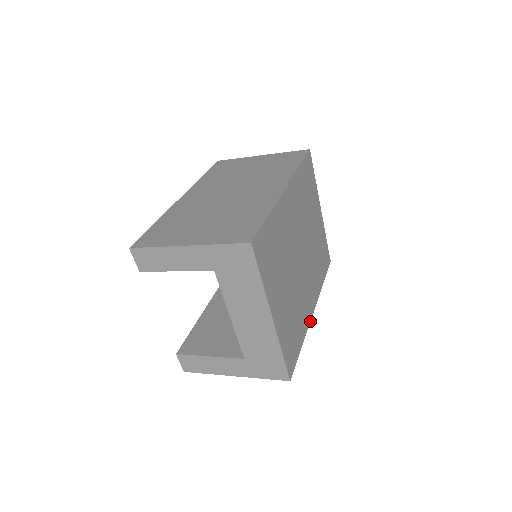
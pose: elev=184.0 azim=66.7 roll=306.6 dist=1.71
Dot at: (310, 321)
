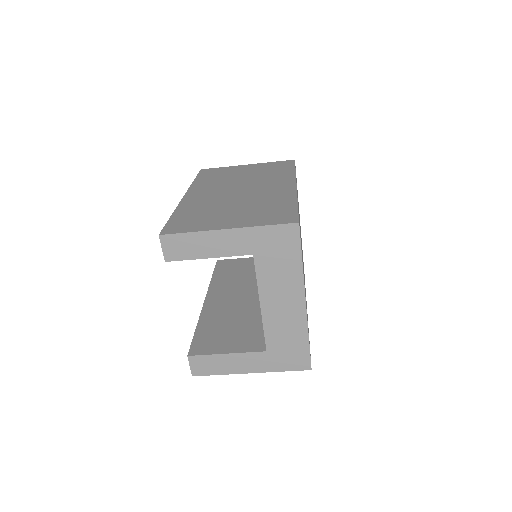
Dot at: occluded
